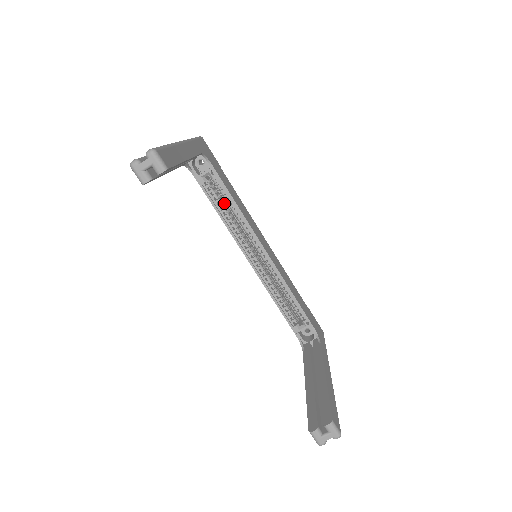
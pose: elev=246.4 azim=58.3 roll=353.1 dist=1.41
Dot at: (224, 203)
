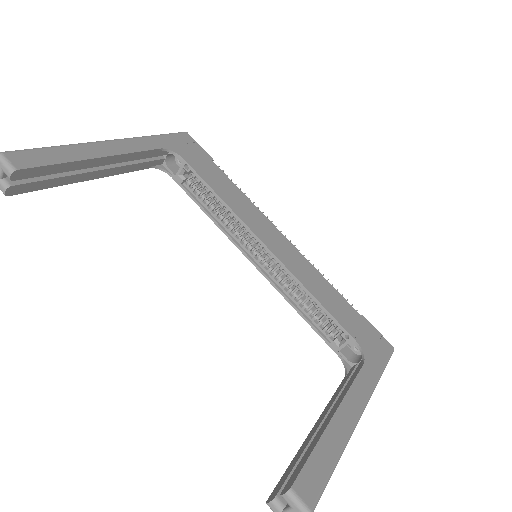
Dot at: occluded
